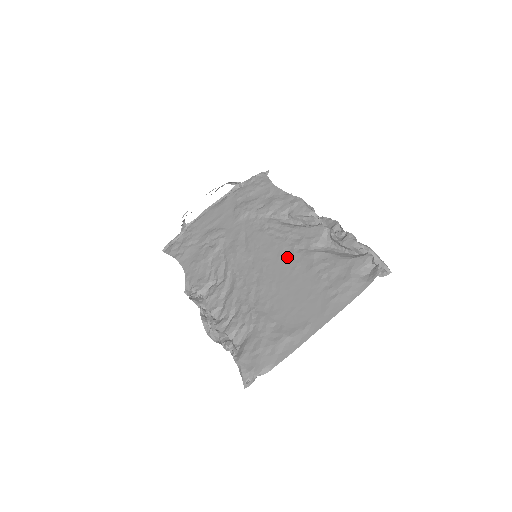
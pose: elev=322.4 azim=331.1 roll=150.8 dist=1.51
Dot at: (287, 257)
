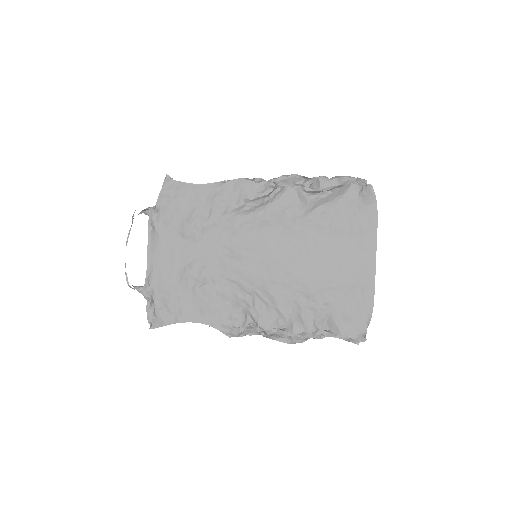
Dot at: (289, 235)
